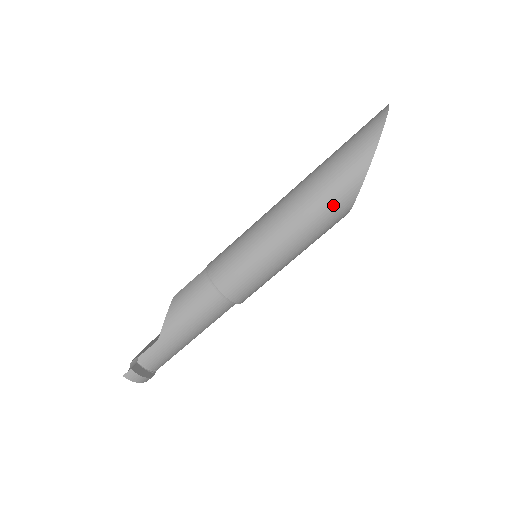
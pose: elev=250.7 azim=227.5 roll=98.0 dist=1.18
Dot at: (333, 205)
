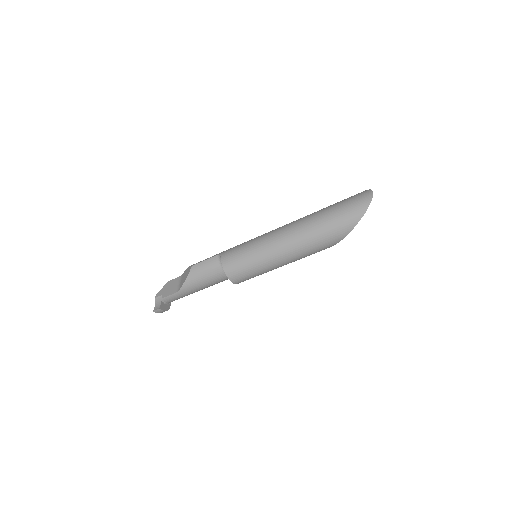
Dot at: (317, 249)
